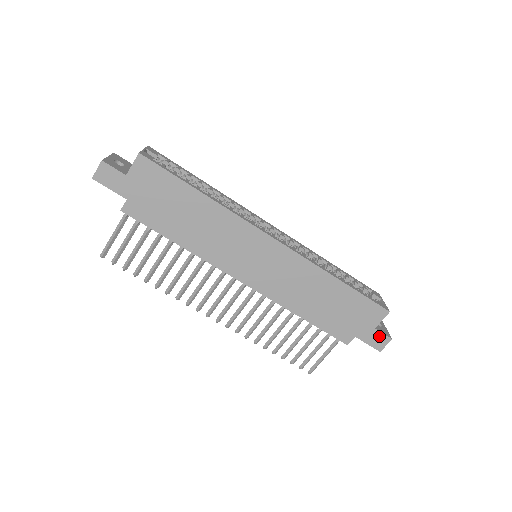
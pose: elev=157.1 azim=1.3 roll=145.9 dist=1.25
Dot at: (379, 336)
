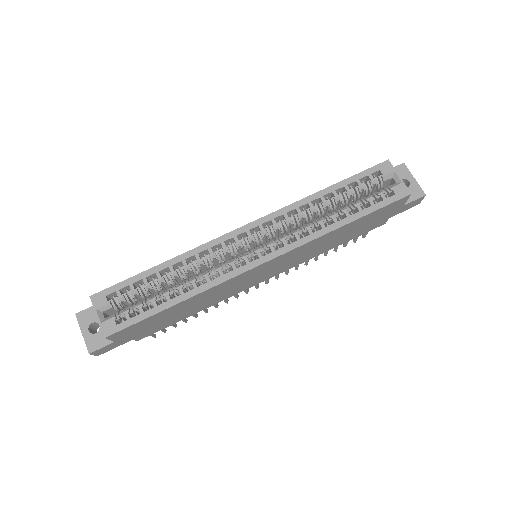
Dot at: (411, 203)
